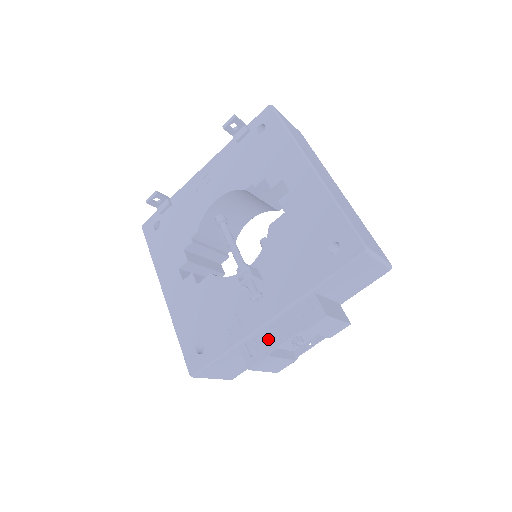
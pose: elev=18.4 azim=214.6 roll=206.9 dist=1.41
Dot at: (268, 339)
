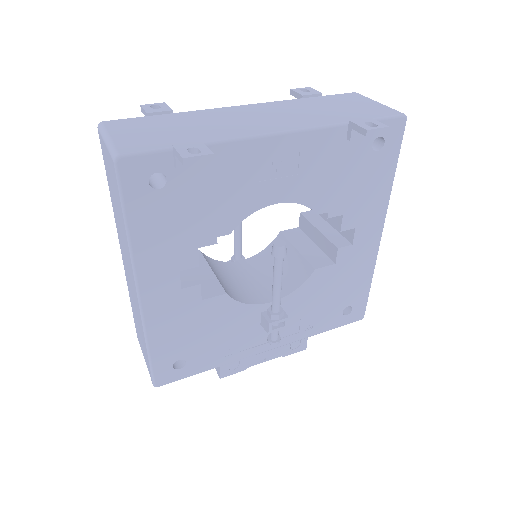
Dot at: (252, 359)
